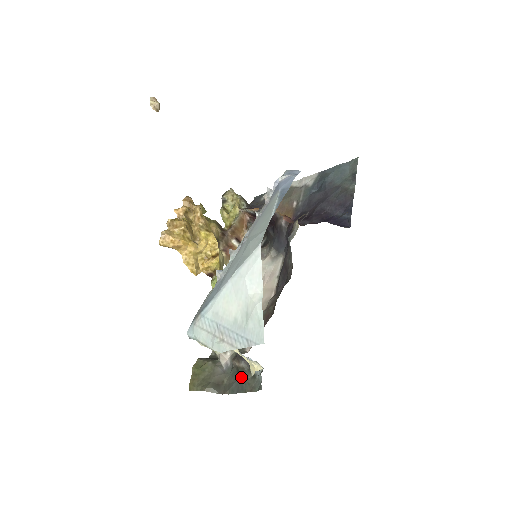
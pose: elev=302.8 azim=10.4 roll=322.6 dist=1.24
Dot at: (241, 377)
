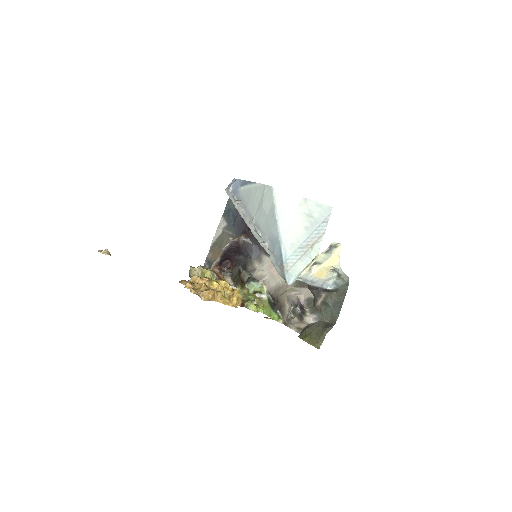
Dot at: (331, 302)
